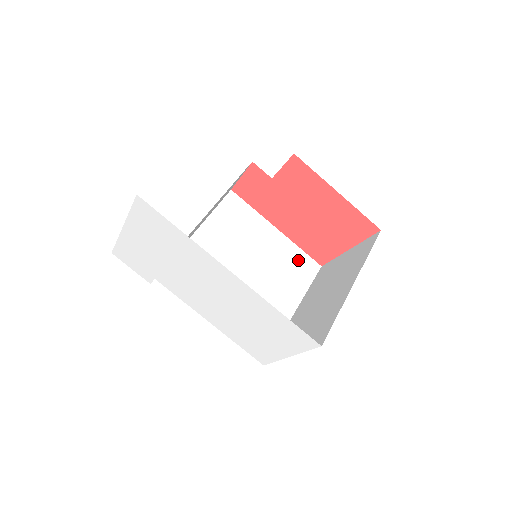
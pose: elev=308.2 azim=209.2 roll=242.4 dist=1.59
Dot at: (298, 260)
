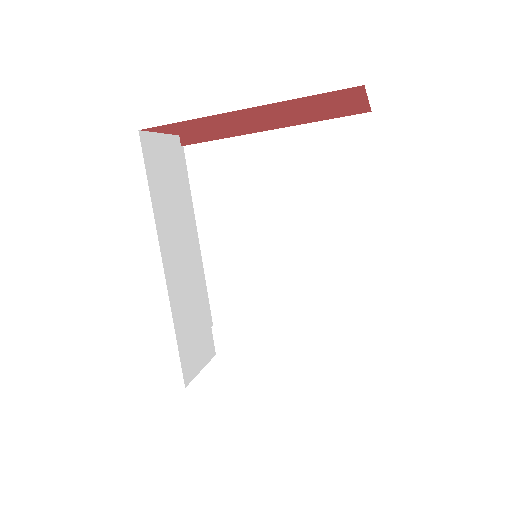
Dot at: (332, 142)
